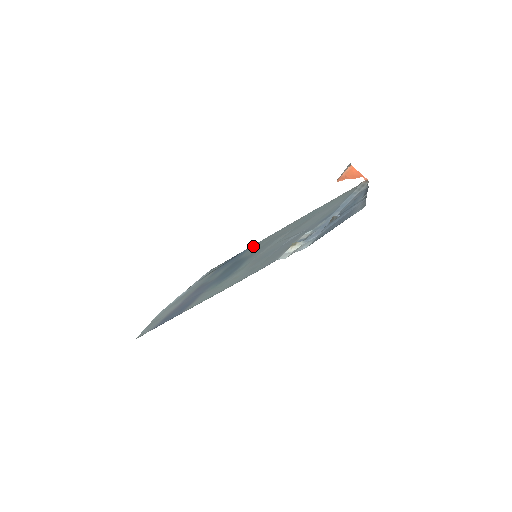
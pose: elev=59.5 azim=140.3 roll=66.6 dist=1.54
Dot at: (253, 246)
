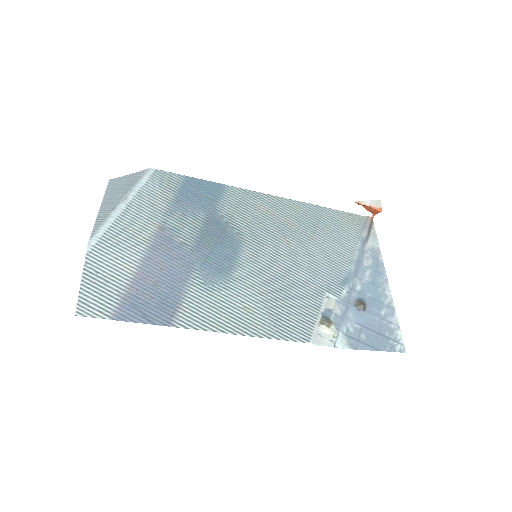
Dot at: (232, 193)
